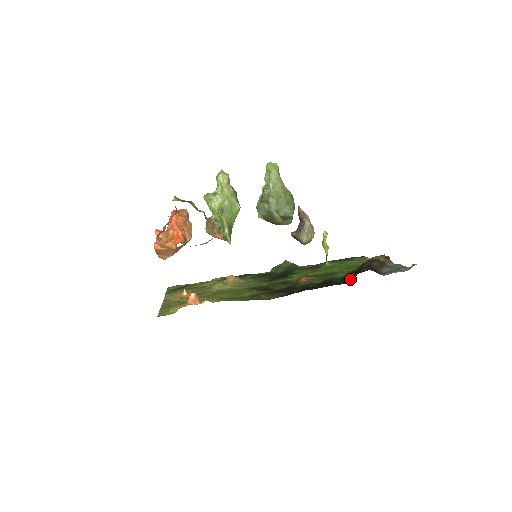
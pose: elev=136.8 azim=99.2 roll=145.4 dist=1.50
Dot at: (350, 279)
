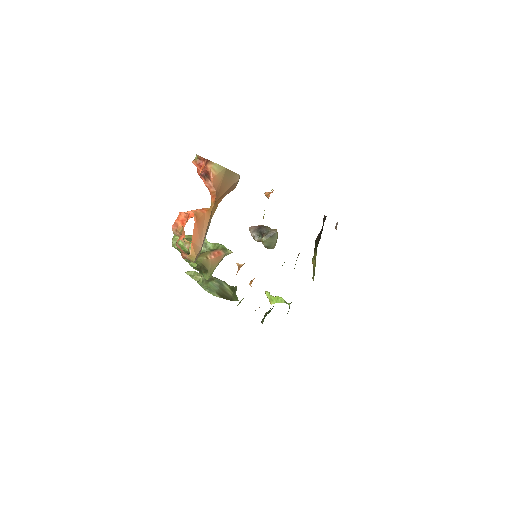
Dot at: occluded
